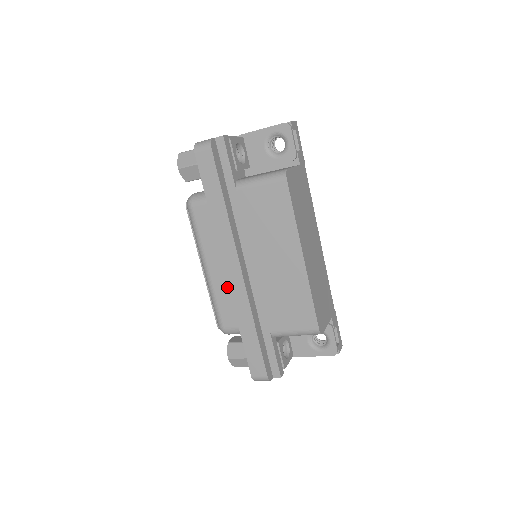
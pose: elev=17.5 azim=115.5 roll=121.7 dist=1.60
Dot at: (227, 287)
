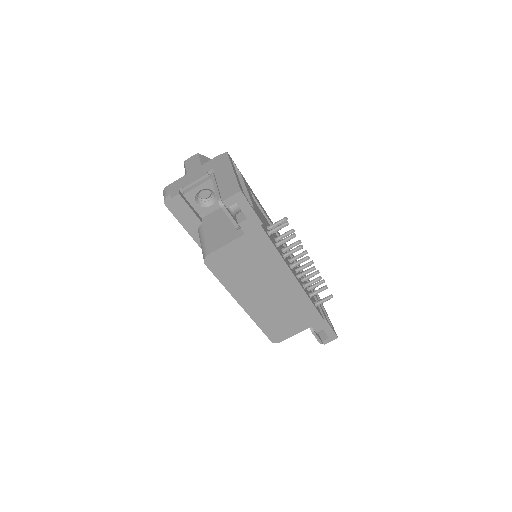
Dot at: occluded
